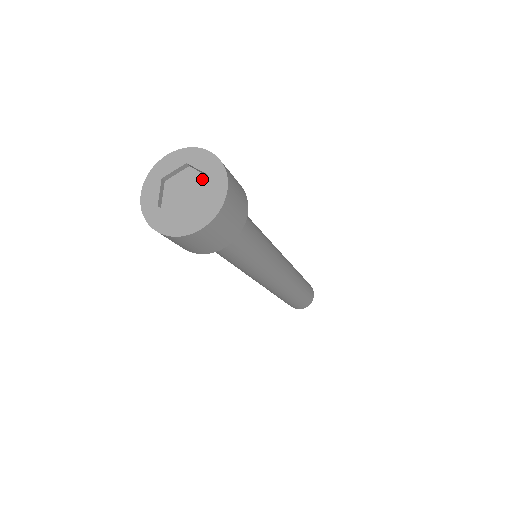
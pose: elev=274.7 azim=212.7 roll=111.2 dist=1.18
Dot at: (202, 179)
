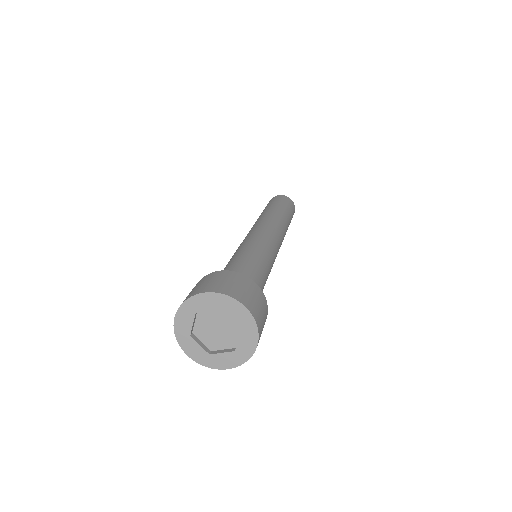
Dot at: (234, 323)
